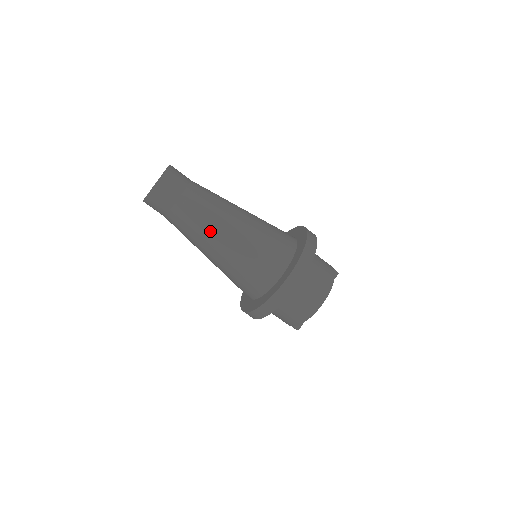
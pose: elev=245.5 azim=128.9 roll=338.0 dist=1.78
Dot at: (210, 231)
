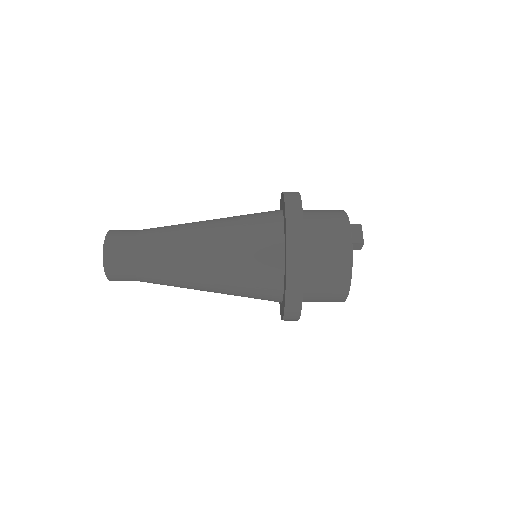
Dot at: (187, 288)
